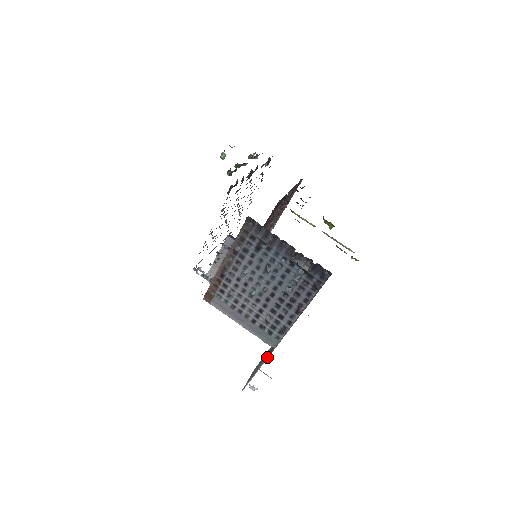
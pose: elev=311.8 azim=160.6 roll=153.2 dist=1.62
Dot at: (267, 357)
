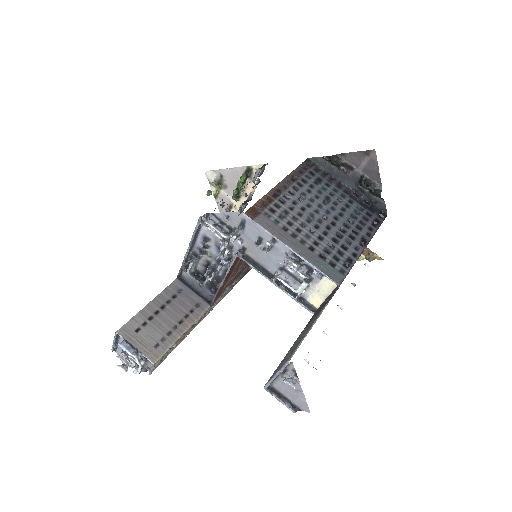
Dot at: (330, 297)
